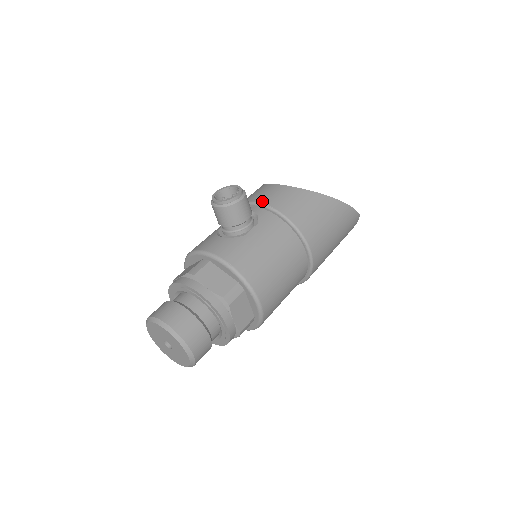
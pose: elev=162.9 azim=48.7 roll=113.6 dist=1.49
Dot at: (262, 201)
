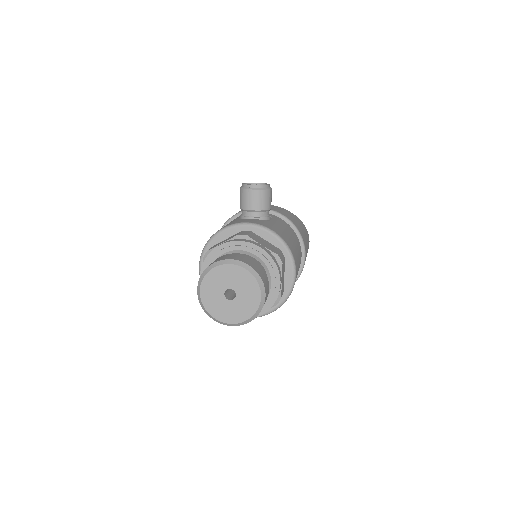
Dot at: occluded
